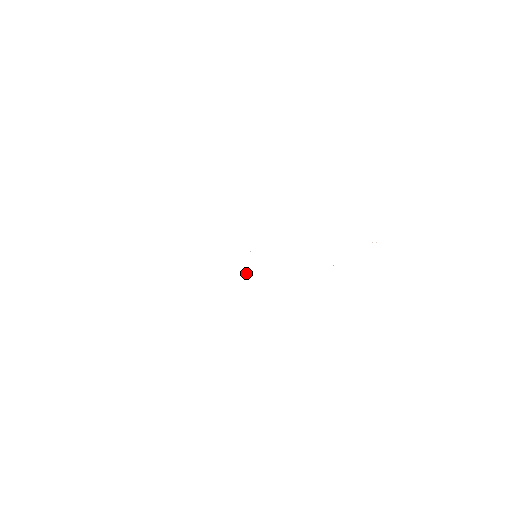
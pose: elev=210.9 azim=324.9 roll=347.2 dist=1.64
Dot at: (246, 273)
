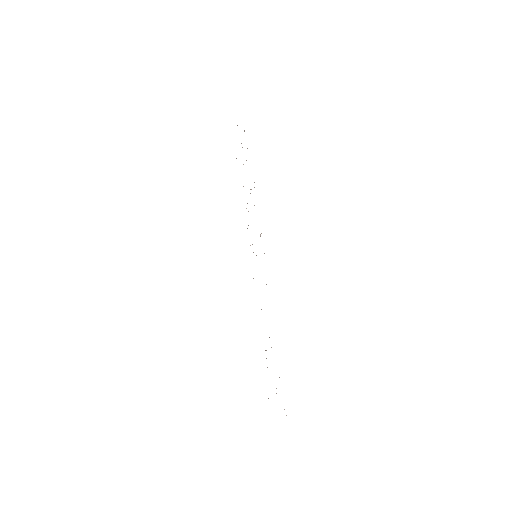
Dot at: occluded
